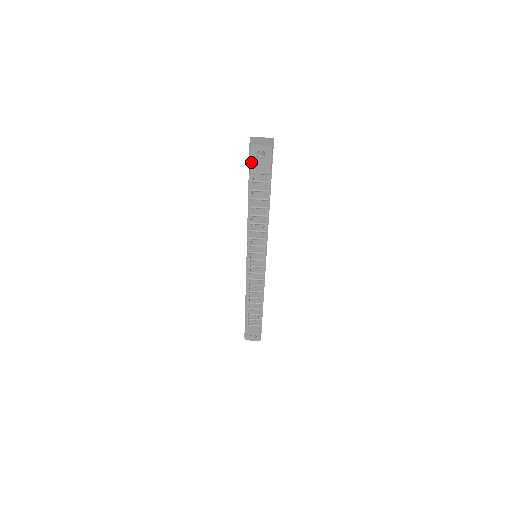
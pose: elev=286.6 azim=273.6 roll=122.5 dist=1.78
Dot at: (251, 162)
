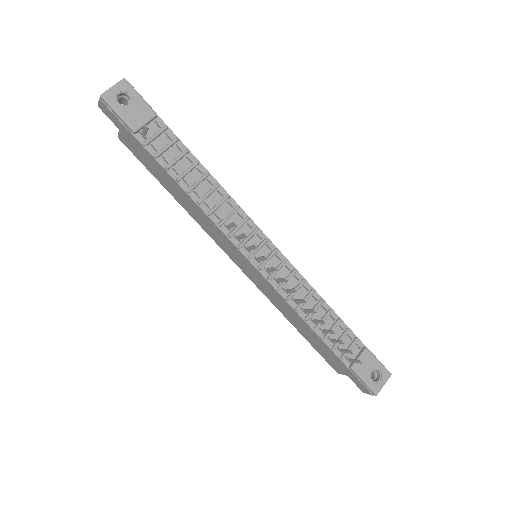
Dot at: (122, 116)
